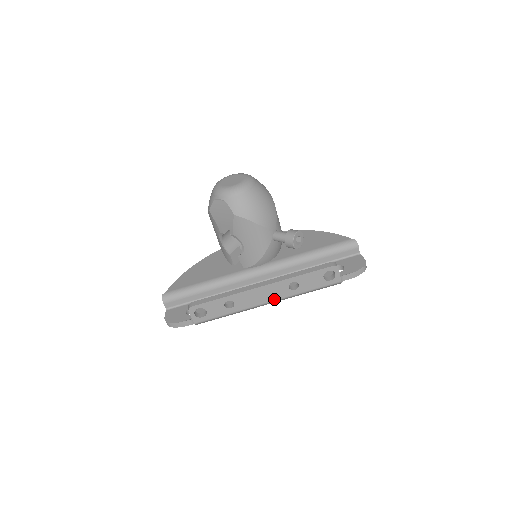
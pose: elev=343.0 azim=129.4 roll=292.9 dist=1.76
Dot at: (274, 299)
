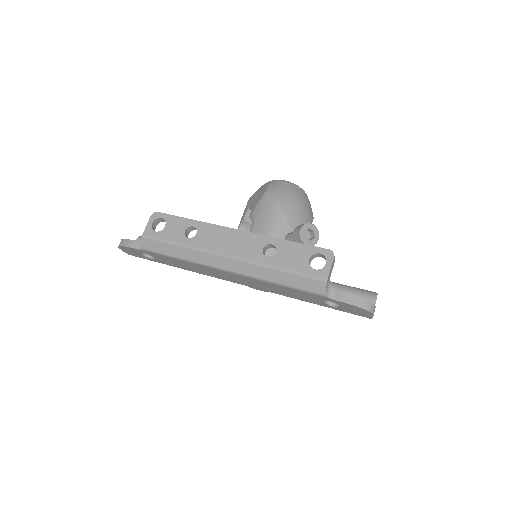
Dot at: (238, 255)
